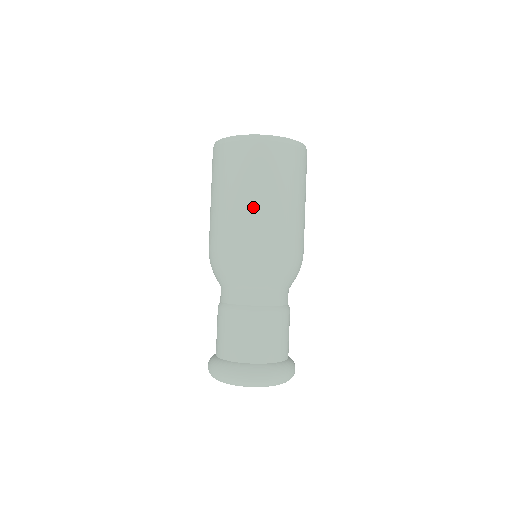
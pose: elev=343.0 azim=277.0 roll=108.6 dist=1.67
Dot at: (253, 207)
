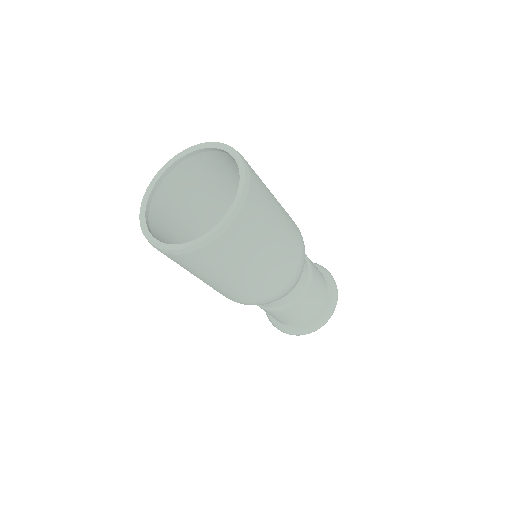
Dot at: occluded
